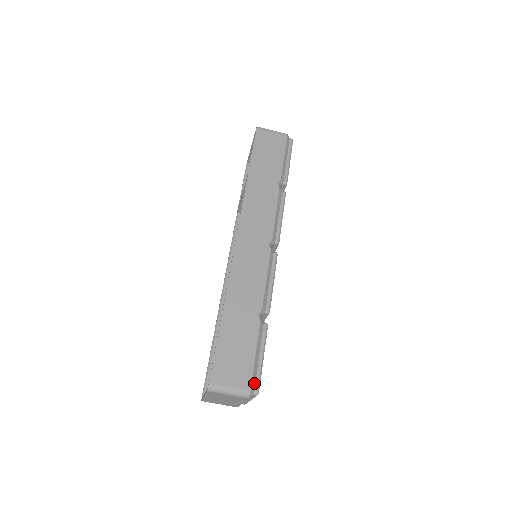
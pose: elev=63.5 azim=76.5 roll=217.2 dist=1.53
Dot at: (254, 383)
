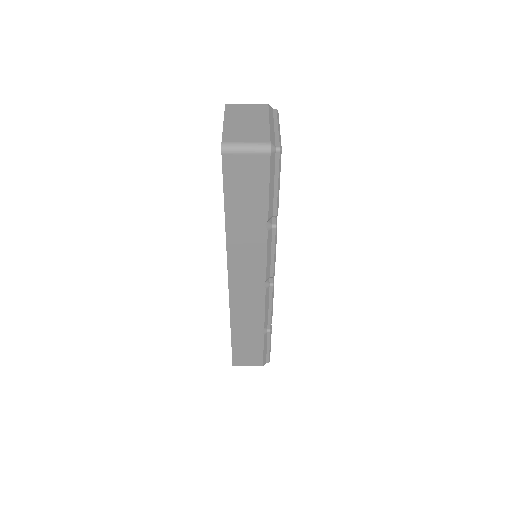
Dot at: (265, 360)
